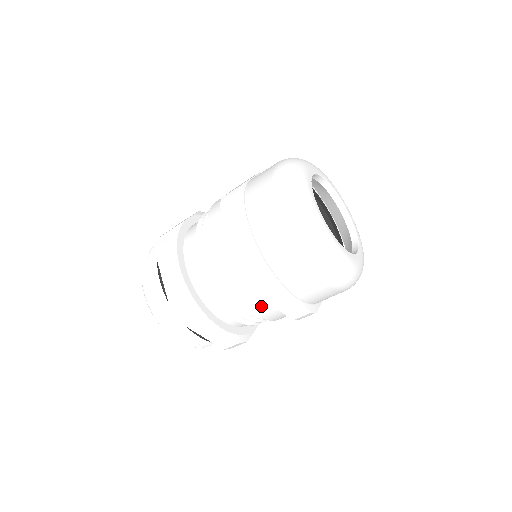
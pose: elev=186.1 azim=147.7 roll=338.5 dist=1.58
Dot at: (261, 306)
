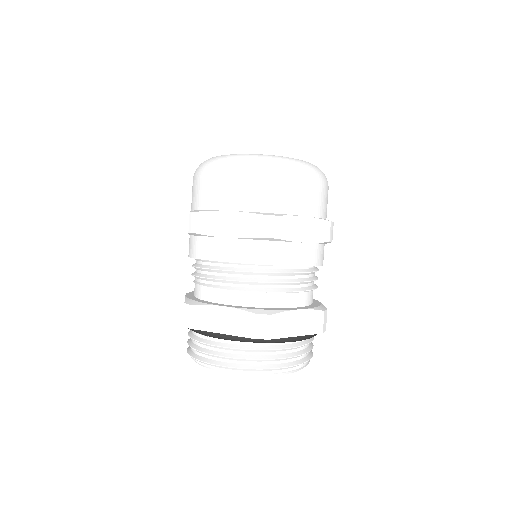
Dot at: (224, 248)
